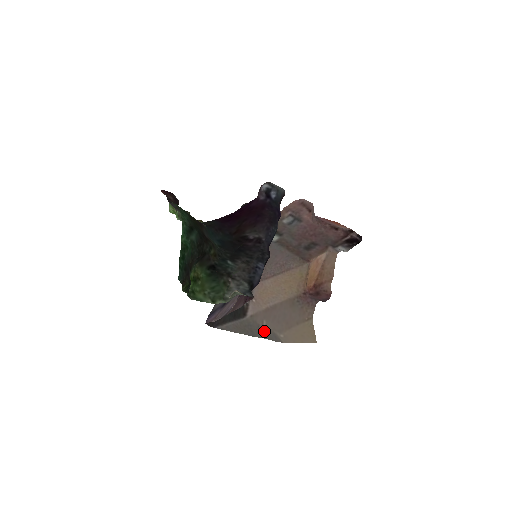
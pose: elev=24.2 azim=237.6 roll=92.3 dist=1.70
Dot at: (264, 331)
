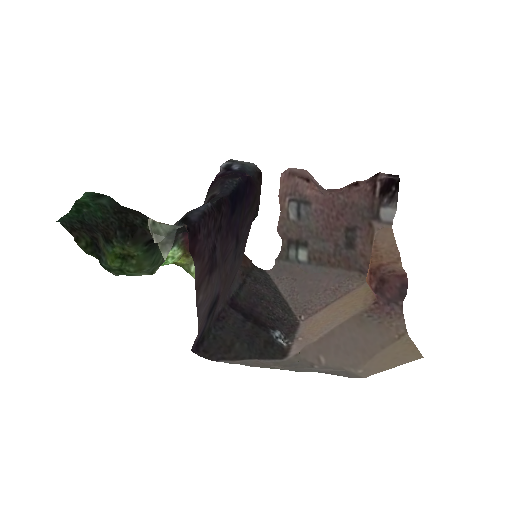
Dot at: (323, 369)
